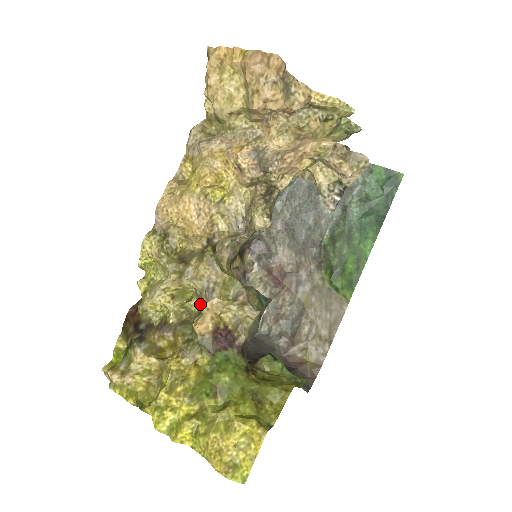
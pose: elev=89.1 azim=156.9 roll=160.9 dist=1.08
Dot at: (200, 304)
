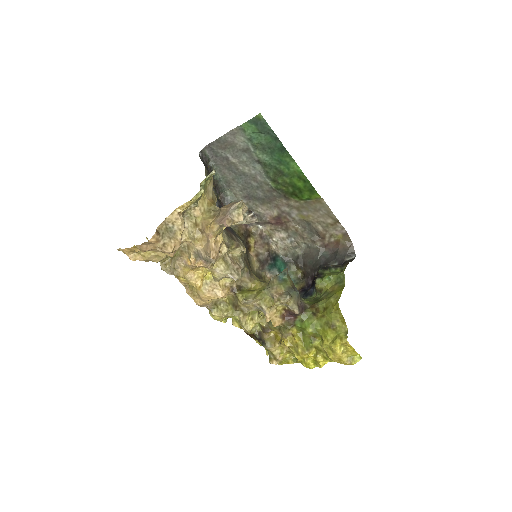
Dot at: occluded
